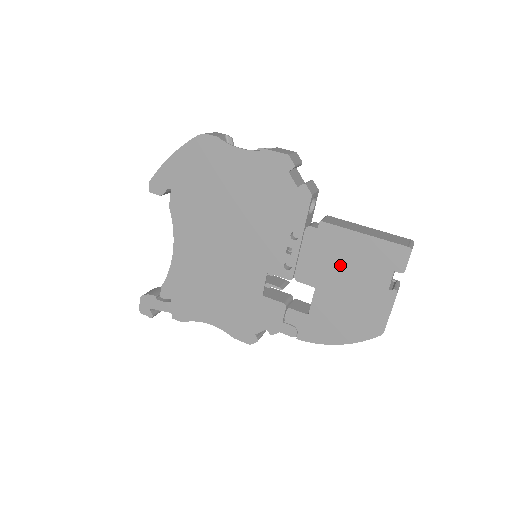
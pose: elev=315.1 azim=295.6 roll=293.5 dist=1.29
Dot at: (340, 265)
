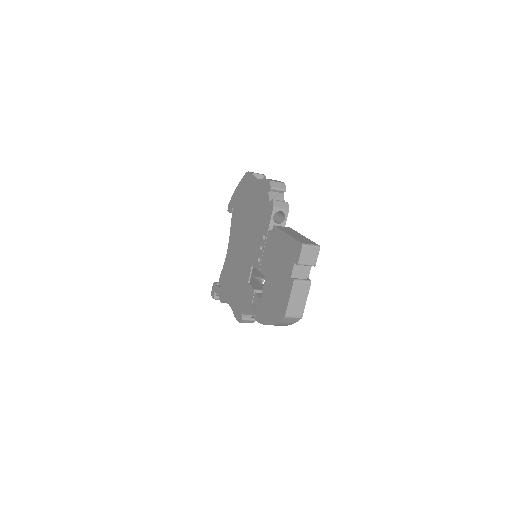
Dot at: (276, 258)
